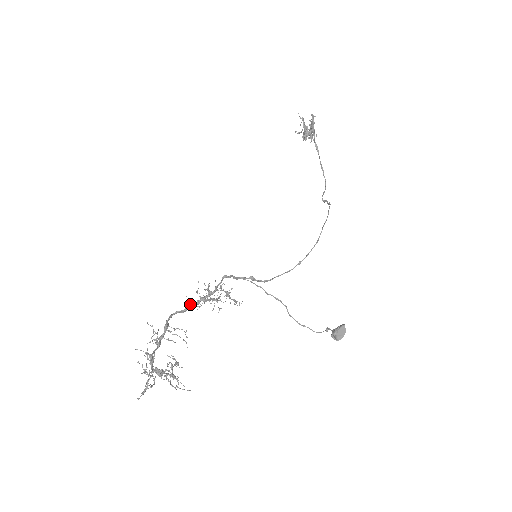
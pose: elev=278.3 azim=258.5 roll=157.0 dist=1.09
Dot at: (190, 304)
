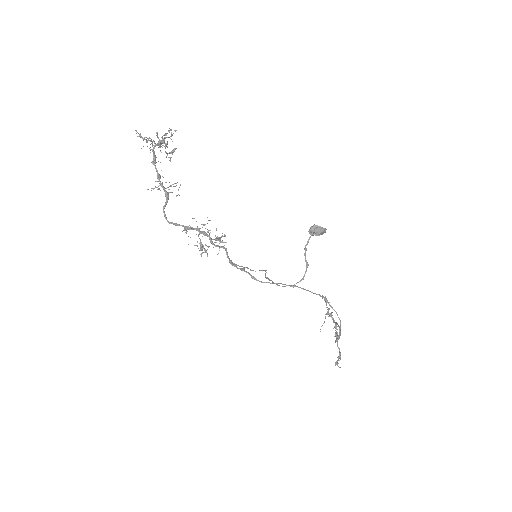
Dot at: (185, 227)
